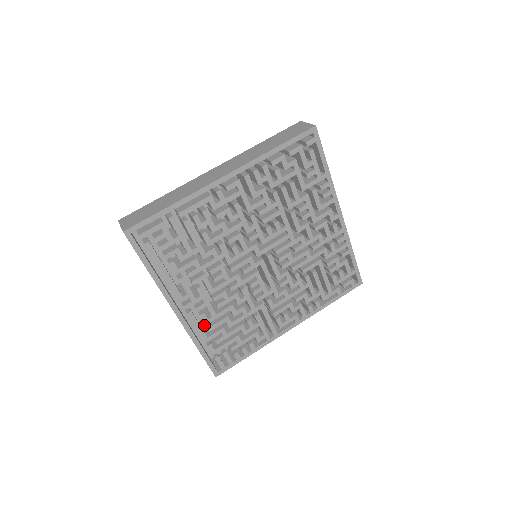
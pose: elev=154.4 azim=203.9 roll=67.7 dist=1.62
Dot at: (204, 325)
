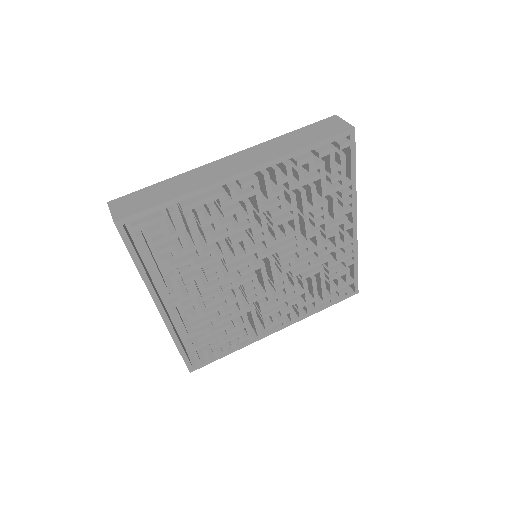
Dot at: (186, 319)
